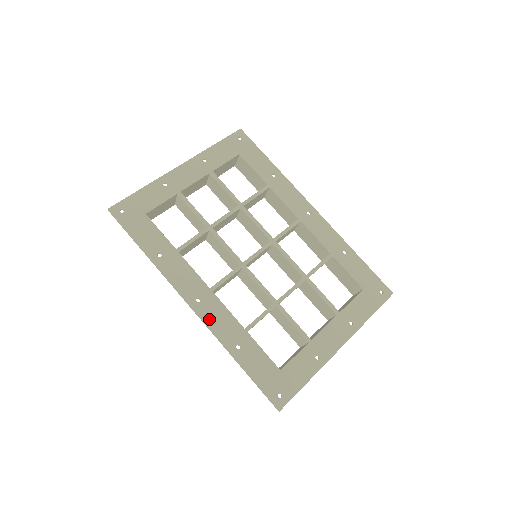
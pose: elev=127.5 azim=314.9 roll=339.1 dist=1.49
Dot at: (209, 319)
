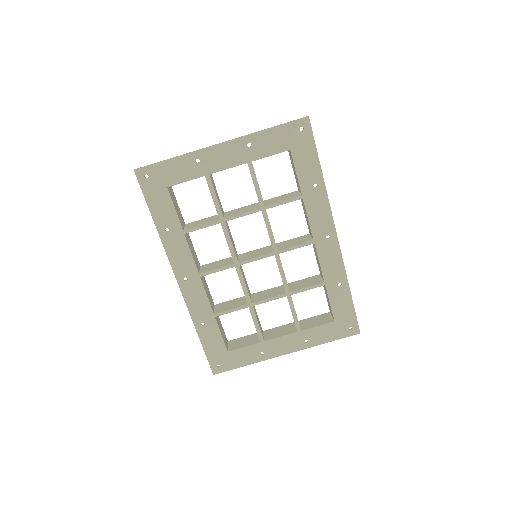
Dot at: (188, 296)
